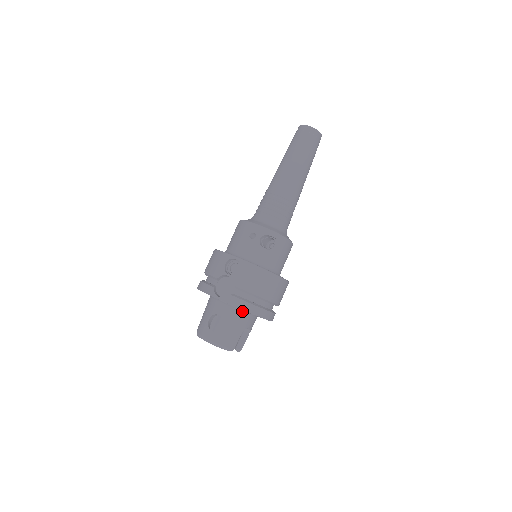
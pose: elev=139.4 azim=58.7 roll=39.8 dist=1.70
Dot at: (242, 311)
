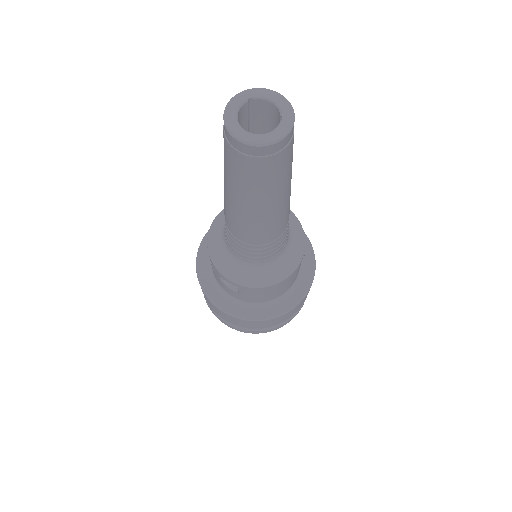
Dot at: occluded
